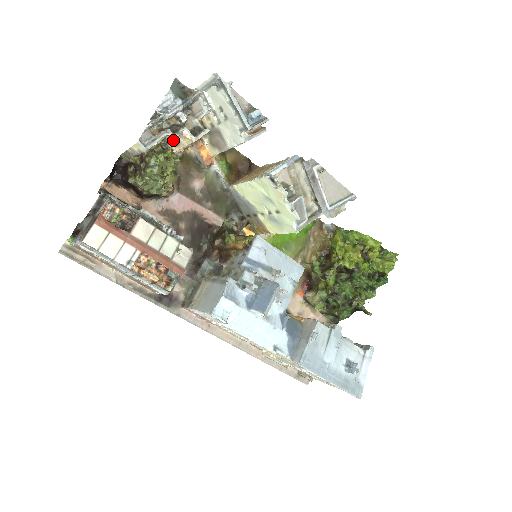
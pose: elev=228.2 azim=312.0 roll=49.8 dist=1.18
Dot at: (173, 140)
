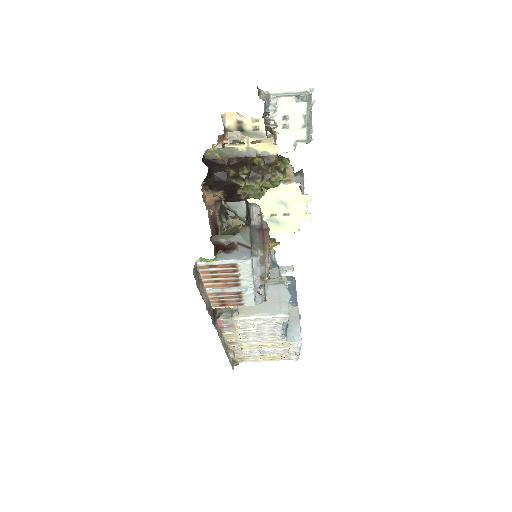
Dot at: (233, 138)
